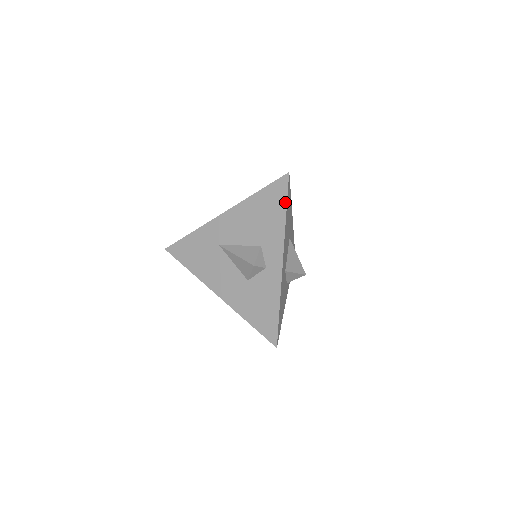
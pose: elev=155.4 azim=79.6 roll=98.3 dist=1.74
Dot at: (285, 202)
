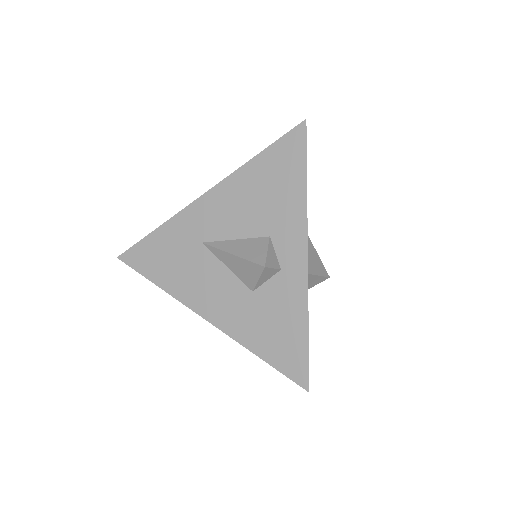
Dot at: (303, 165)
